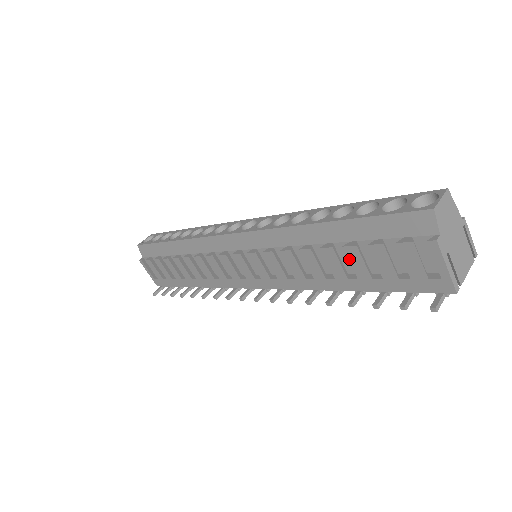
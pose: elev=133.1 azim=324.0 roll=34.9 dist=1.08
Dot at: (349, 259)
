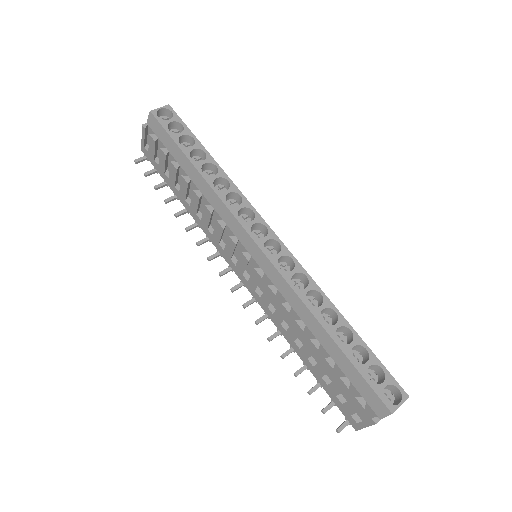
Dot at: (320, 362)
